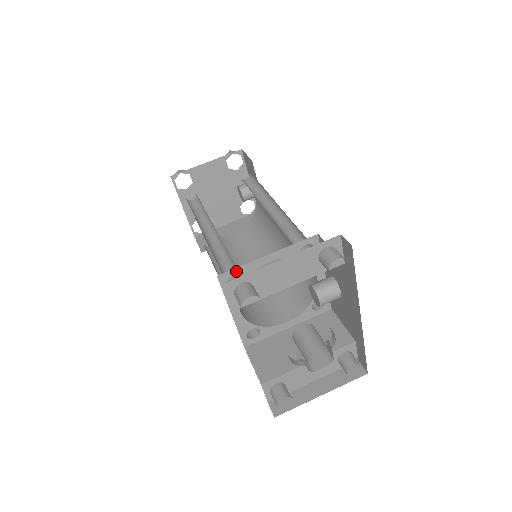
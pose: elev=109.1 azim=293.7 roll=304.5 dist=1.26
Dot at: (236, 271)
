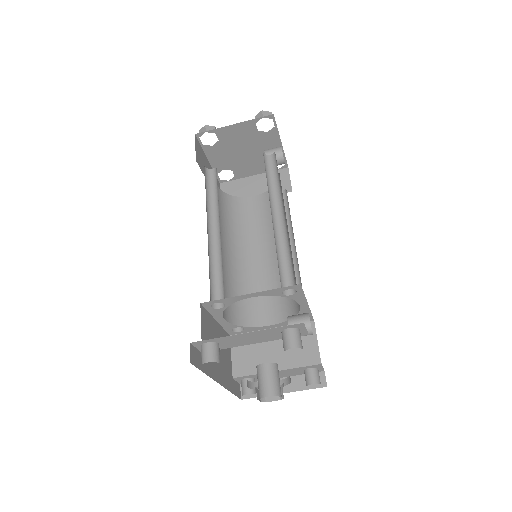
Dot at: (219, 301)
